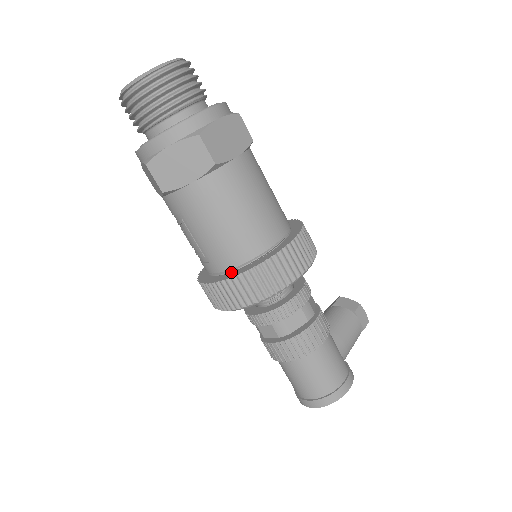
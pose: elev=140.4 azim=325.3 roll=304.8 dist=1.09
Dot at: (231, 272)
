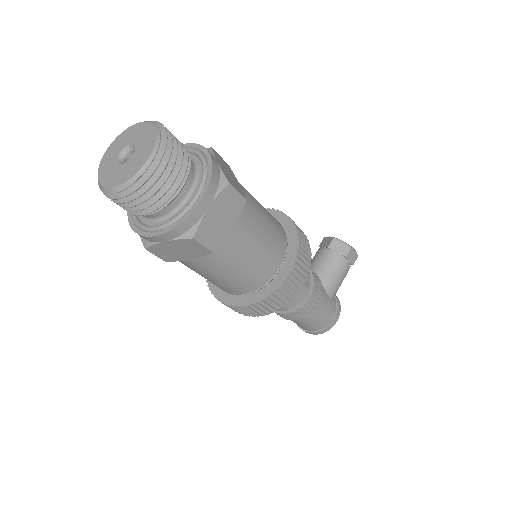
Dot at: (236, 295)
